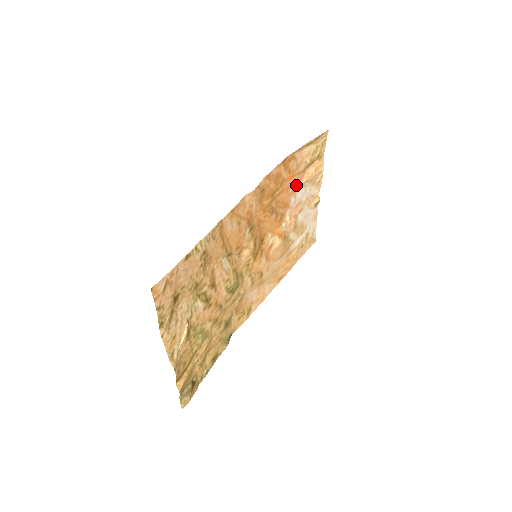
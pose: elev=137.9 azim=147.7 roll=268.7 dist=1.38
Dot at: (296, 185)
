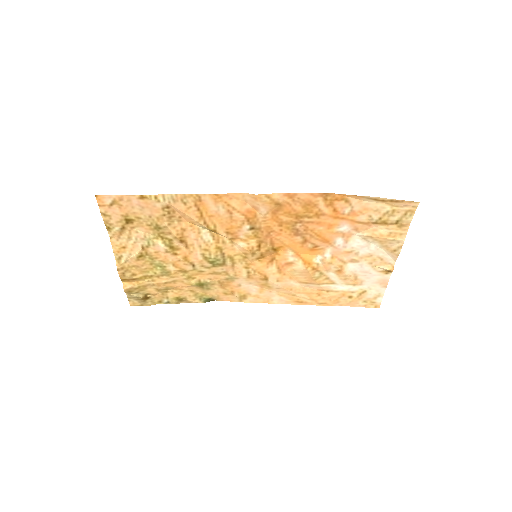
Dot at: (350, 231)
